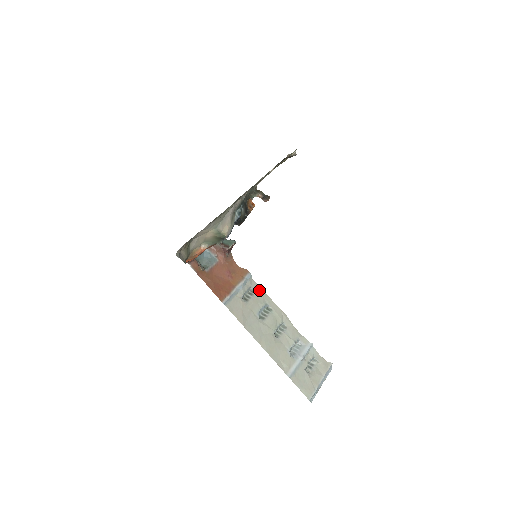
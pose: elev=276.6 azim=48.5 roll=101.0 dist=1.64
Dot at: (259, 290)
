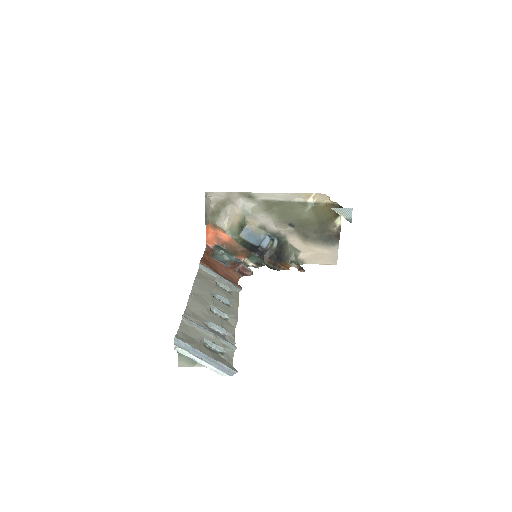
Dot at: (236, 297)
